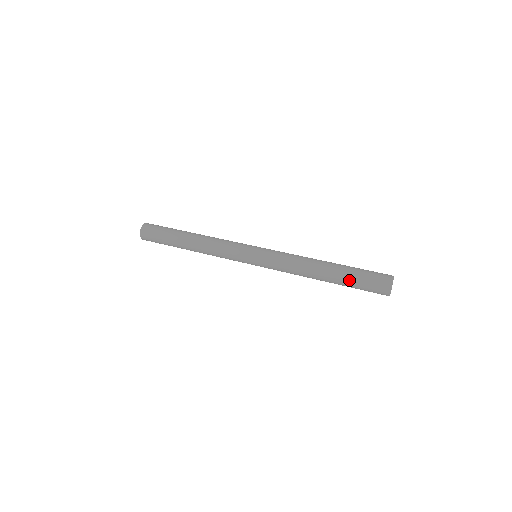
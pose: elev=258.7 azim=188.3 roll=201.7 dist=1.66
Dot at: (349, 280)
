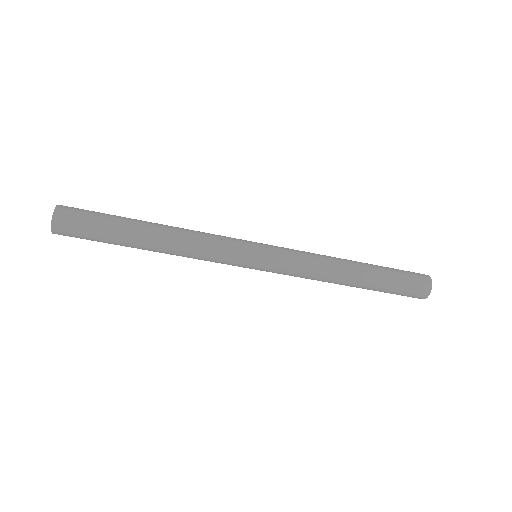
Dot at: (387, 274)
